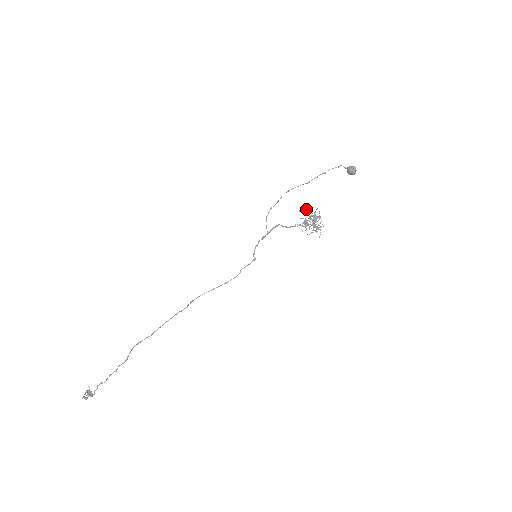
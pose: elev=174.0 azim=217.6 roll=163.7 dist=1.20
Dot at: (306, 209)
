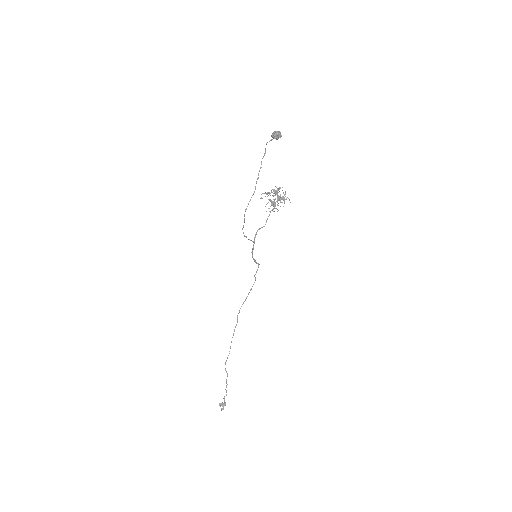
Dot at: occluded
